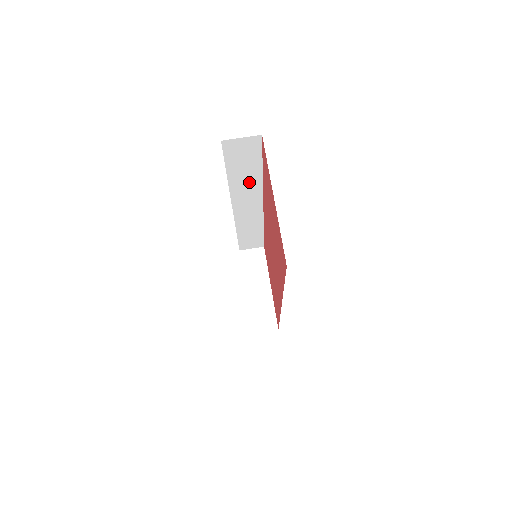
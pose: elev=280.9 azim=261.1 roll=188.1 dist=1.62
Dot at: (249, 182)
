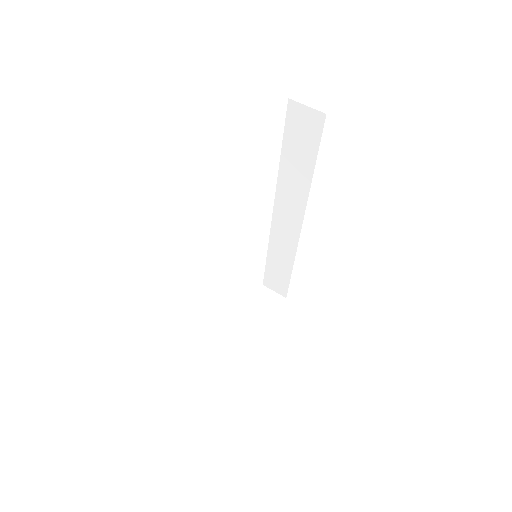
Dot at: (298, 181)
